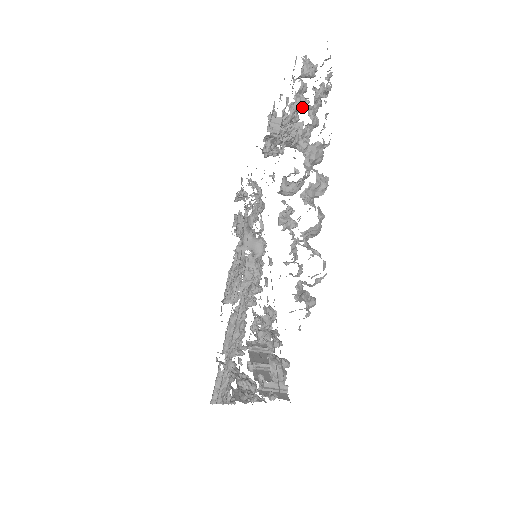
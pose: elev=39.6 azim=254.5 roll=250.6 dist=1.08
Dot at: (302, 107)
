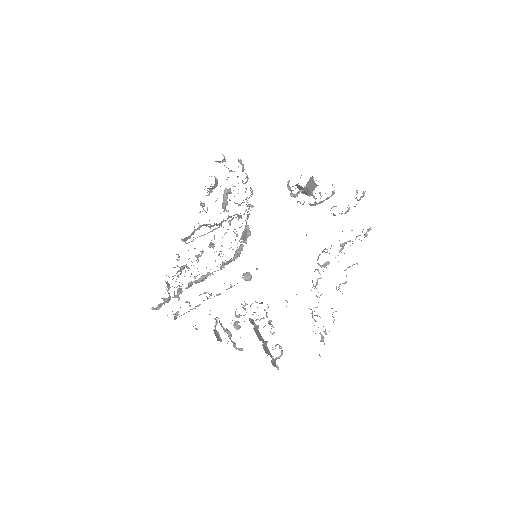
Dot at: (345, 213)
